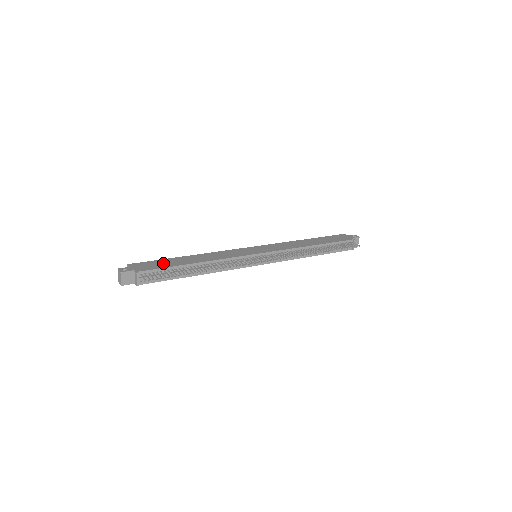
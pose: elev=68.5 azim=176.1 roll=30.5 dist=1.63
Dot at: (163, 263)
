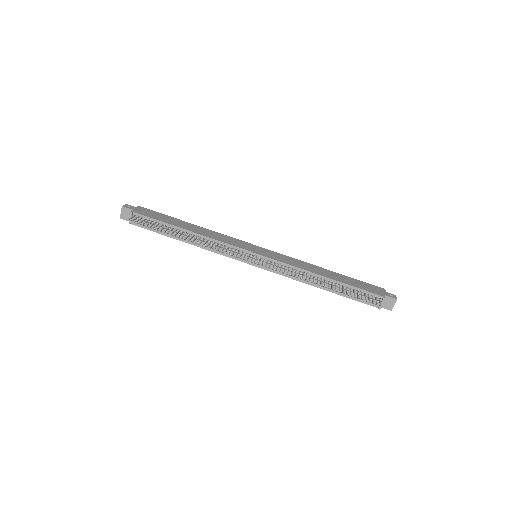
Dot at: (163, 217)
